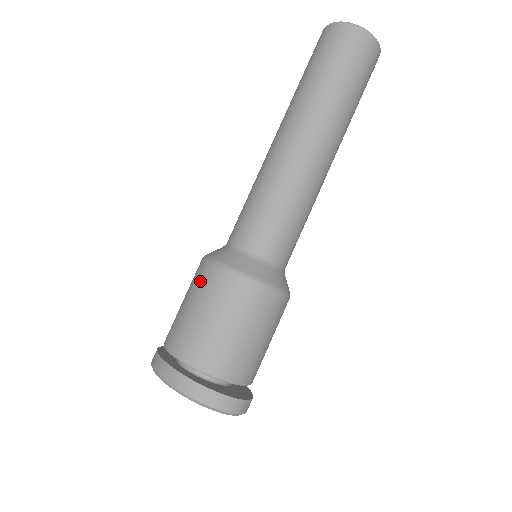
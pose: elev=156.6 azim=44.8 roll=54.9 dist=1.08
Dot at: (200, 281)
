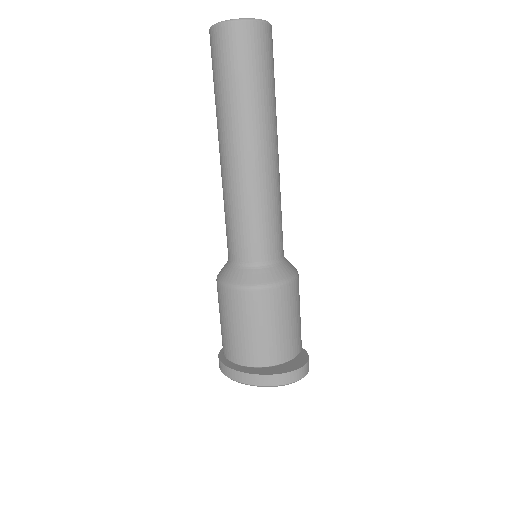
Dot at: (231, 305)
